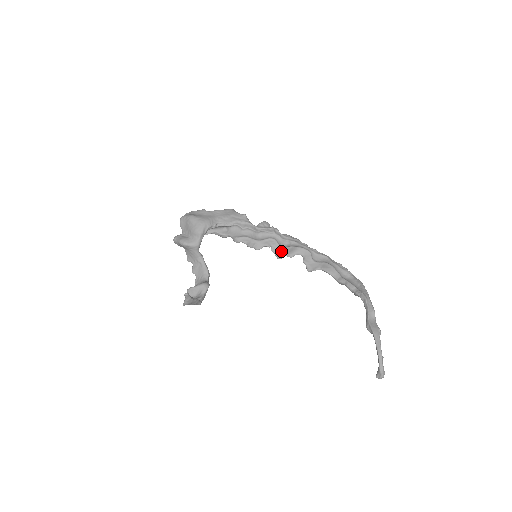
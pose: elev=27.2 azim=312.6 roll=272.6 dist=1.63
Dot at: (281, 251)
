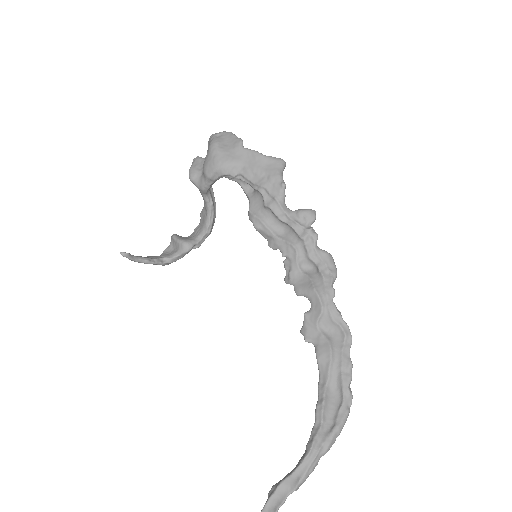
Dot at: (293, 274)
